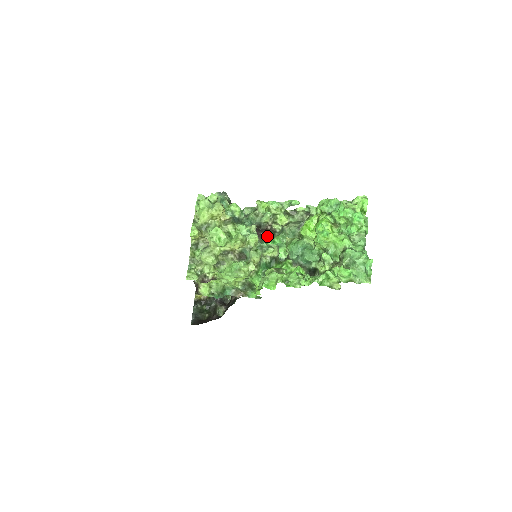
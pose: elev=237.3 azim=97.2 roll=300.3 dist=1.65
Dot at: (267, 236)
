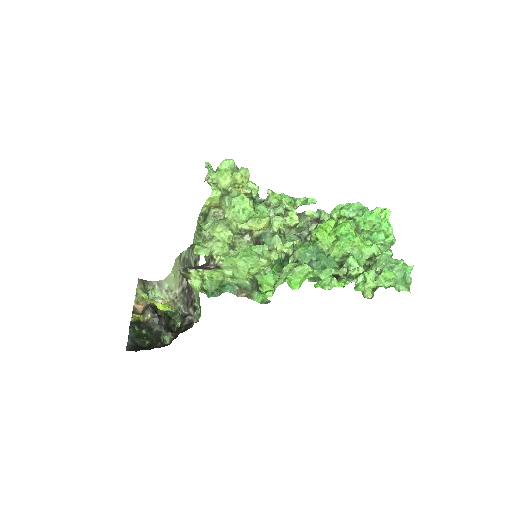
Dot at: occluded
